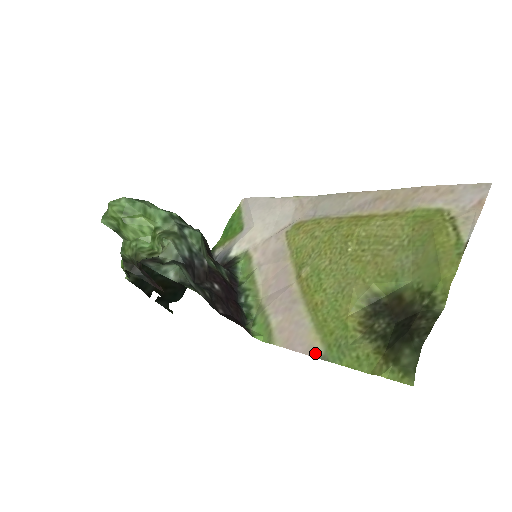
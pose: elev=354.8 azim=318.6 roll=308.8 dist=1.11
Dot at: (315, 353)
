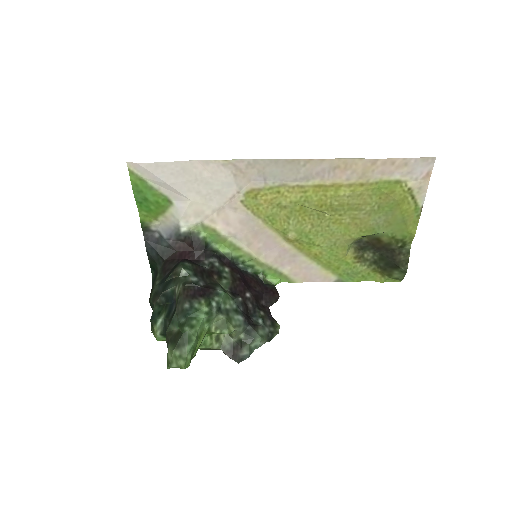
Dot at: (332, 280)
